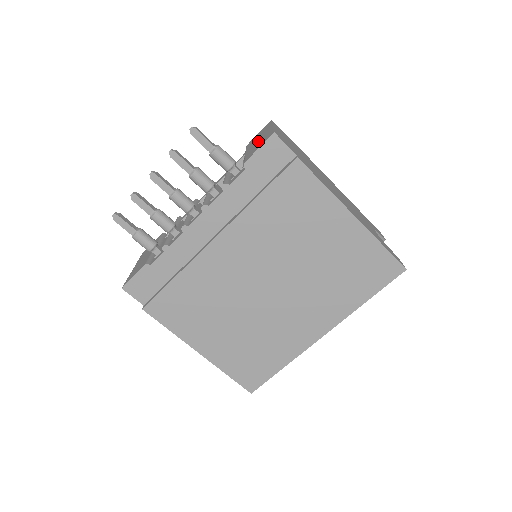
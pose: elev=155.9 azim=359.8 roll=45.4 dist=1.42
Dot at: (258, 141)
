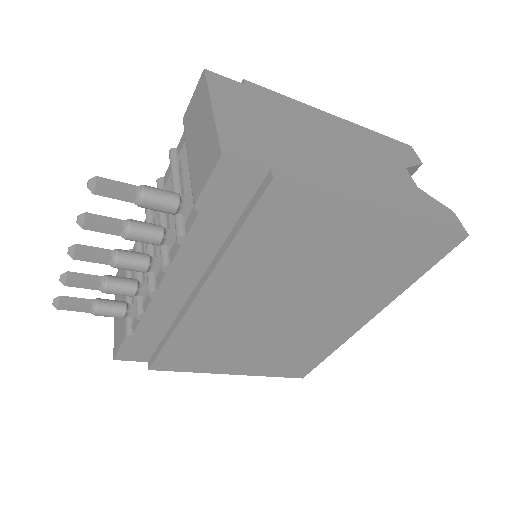
Dot at: (199, 142)
